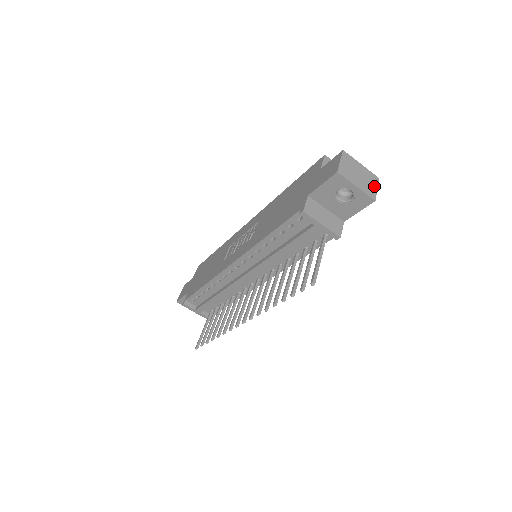
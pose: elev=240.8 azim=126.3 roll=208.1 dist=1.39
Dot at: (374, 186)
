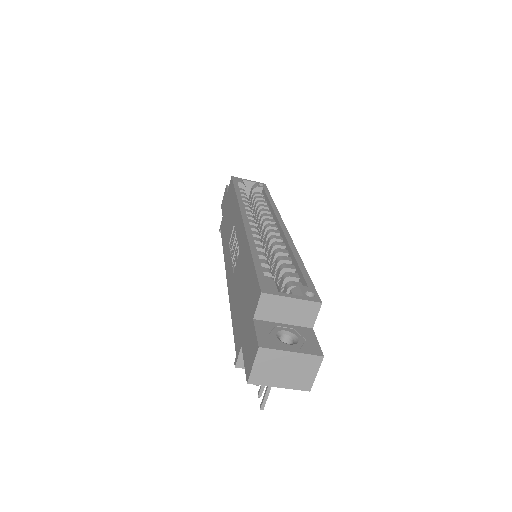
Dot at: (311, 373)
